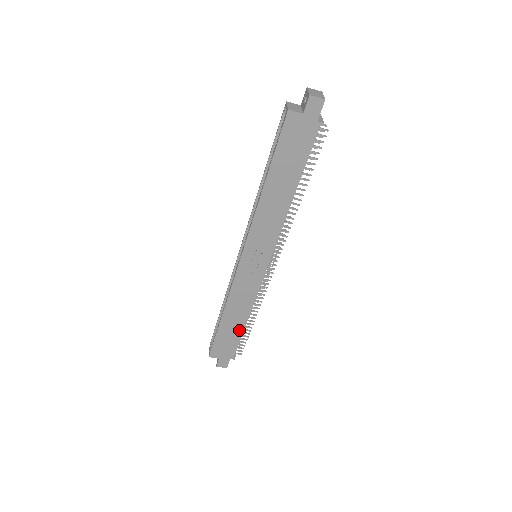
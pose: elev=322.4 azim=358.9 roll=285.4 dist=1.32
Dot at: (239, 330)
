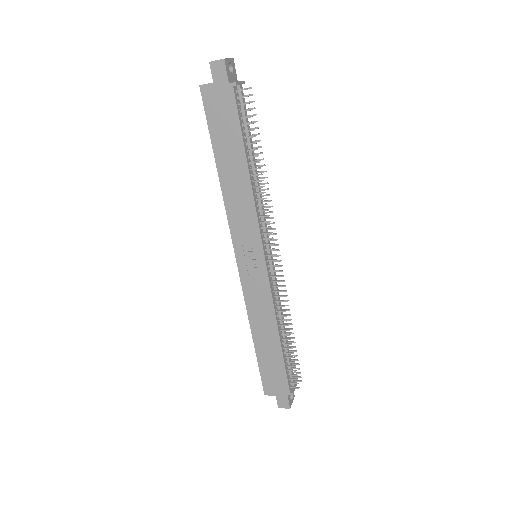
Dot at: (278, 353)
